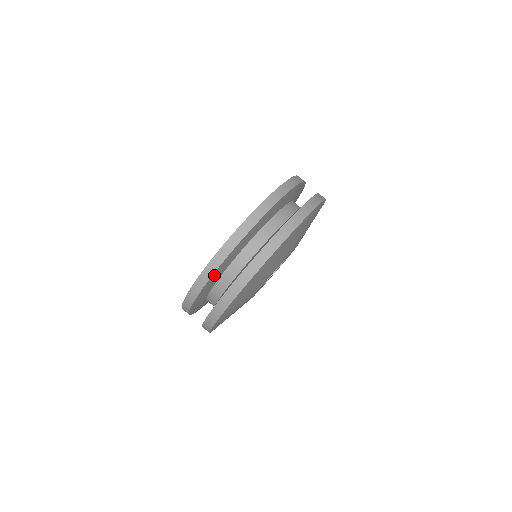
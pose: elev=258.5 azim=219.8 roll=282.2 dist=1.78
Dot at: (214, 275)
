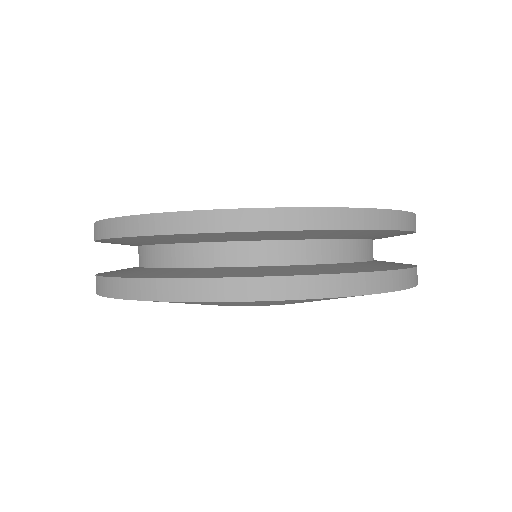
Dot at: (183, 235)
